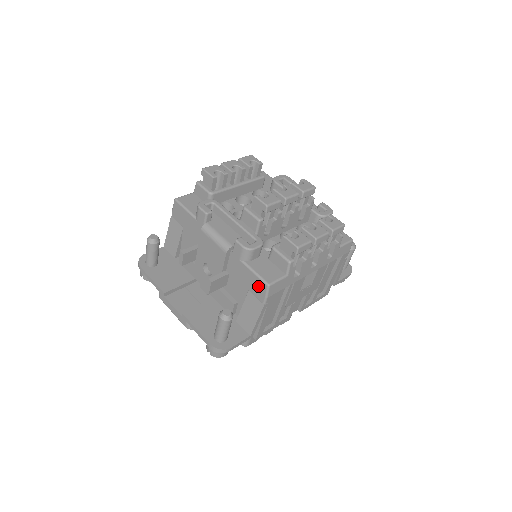
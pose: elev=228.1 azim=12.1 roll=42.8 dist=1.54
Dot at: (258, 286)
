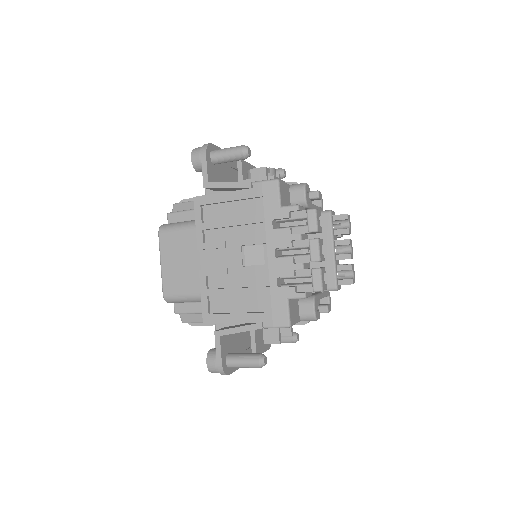
Dot at: occluded
